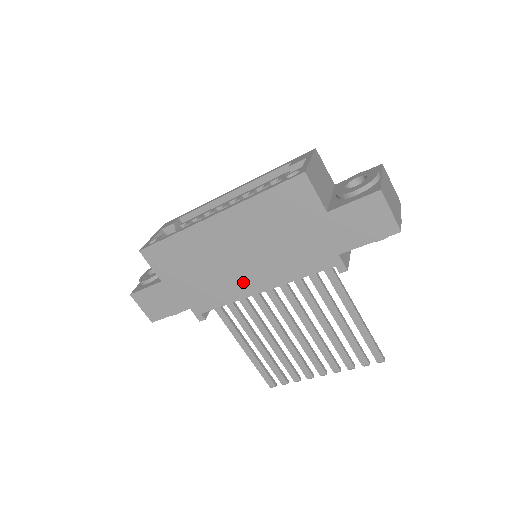
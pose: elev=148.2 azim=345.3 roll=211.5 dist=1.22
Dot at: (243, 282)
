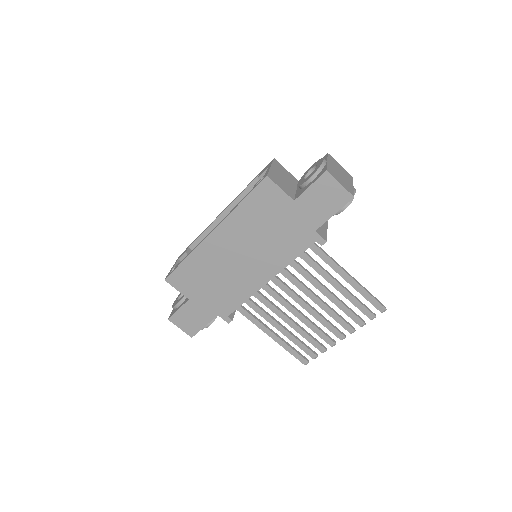
Dot at: (251, 278)
